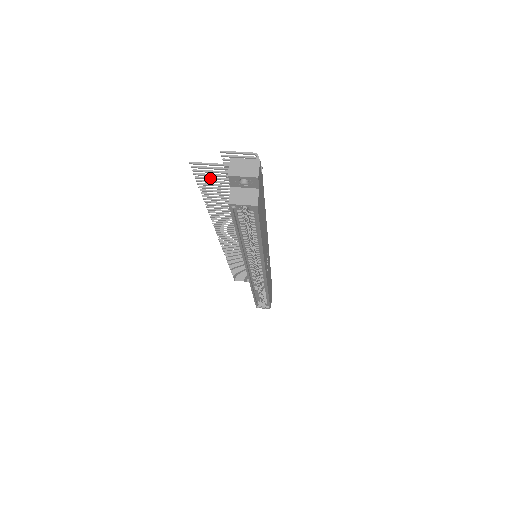
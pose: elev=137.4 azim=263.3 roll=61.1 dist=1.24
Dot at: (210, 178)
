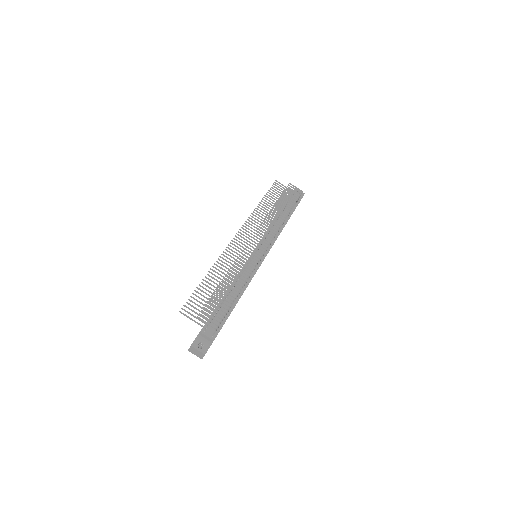
Dot at: occluded
